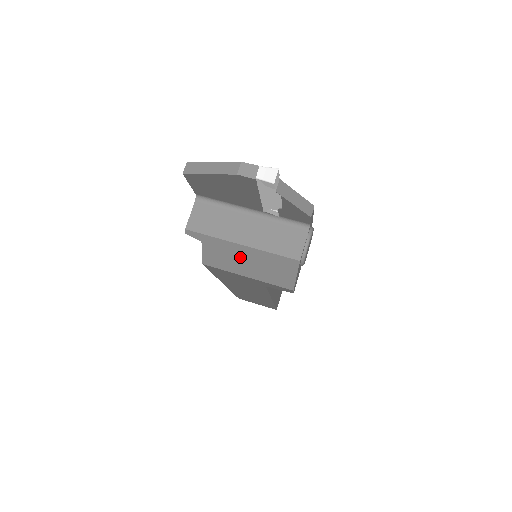
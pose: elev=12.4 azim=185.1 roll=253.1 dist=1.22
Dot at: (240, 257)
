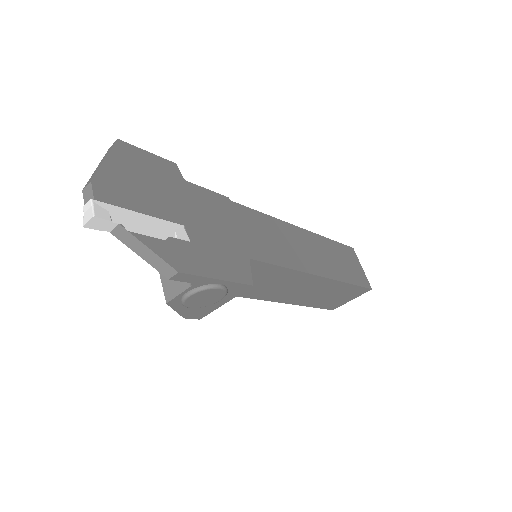
Dot at: occluded
